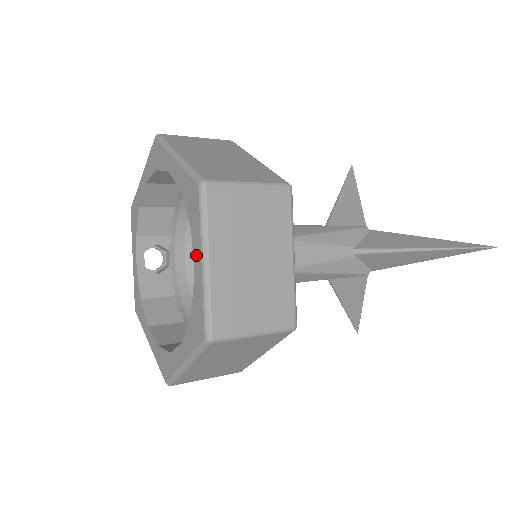
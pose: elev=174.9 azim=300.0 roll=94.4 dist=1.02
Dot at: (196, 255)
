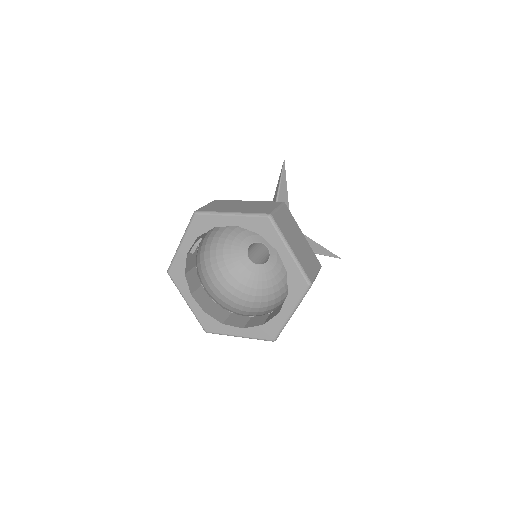
Dot at: (286, 308)
